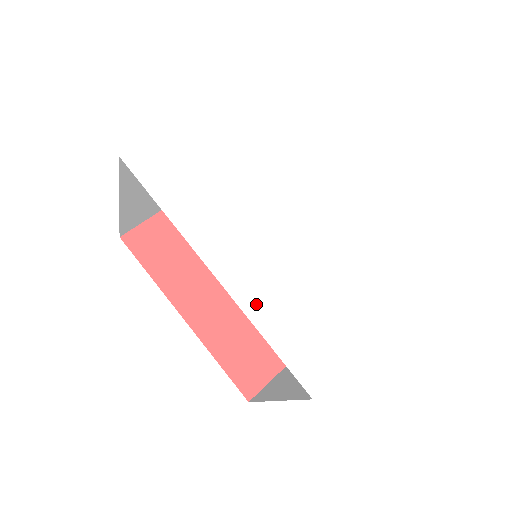
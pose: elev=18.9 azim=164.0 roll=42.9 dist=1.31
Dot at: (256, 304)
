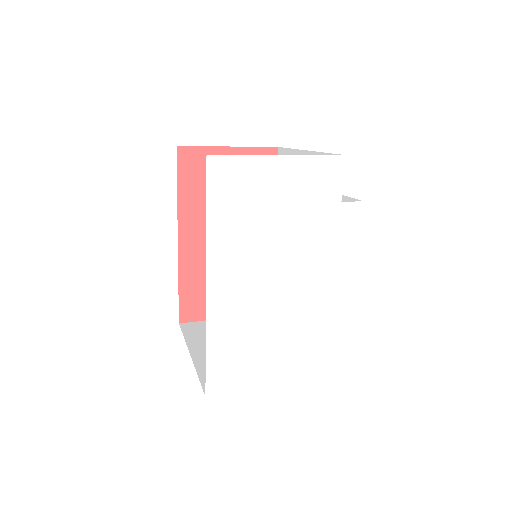
Dot at: (218, 322)
